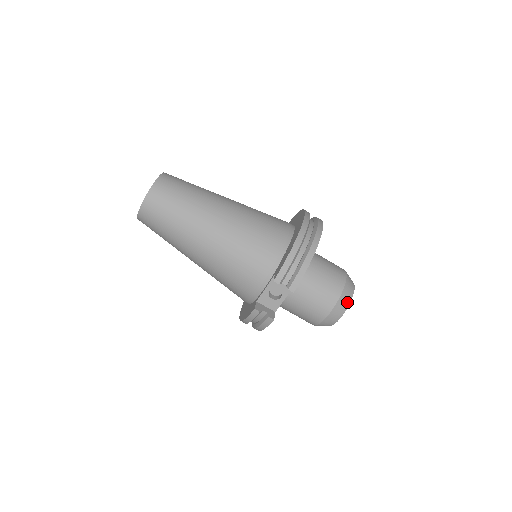
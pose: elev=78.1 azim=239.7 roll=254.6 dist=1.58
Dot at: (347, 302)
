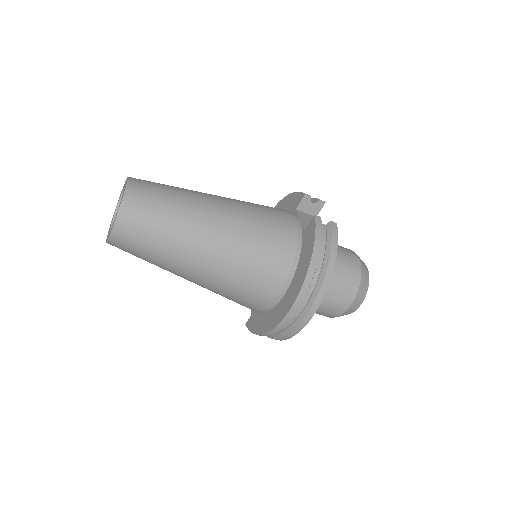
Dot at: occluded
